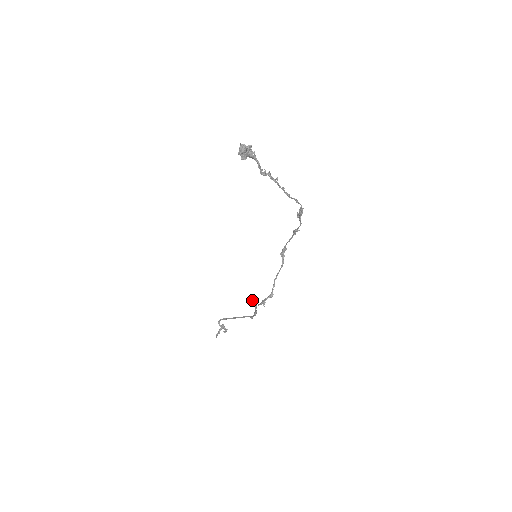
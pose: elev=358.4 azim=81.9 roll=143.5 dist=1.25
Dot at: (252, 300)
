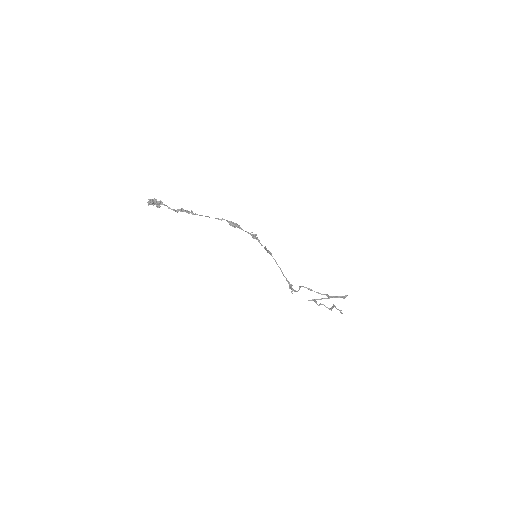
Dot at: (302, 286)
